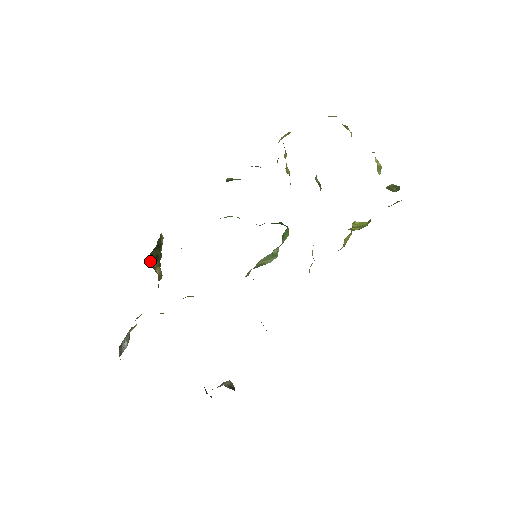
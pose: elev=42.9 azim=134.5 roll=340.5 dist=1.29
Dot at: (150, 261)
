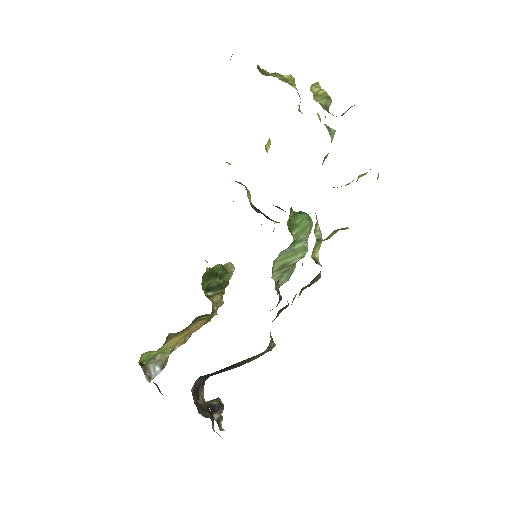
Dot at: occluded
